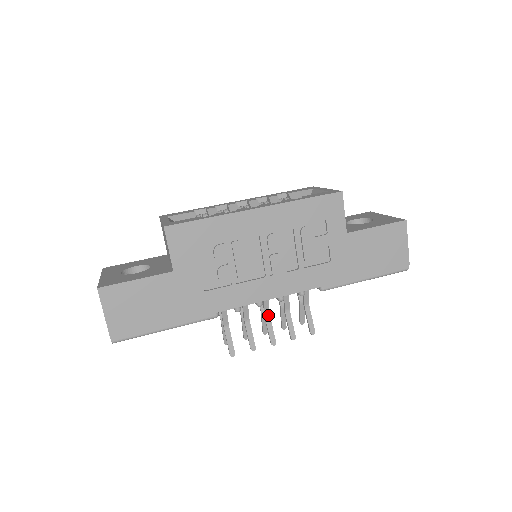
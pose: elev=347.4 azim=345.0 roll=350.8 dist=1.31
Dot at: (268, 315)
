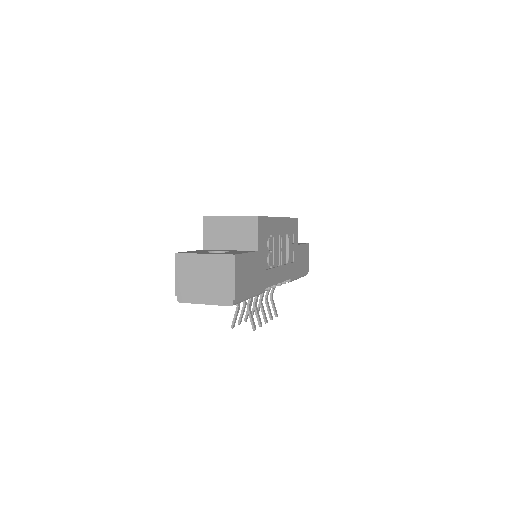
Dot at: occluded
